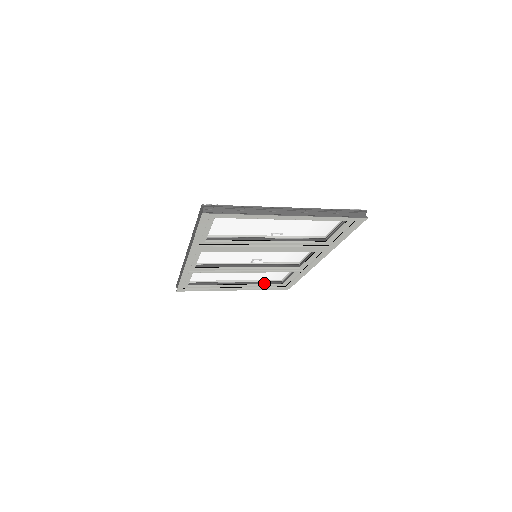
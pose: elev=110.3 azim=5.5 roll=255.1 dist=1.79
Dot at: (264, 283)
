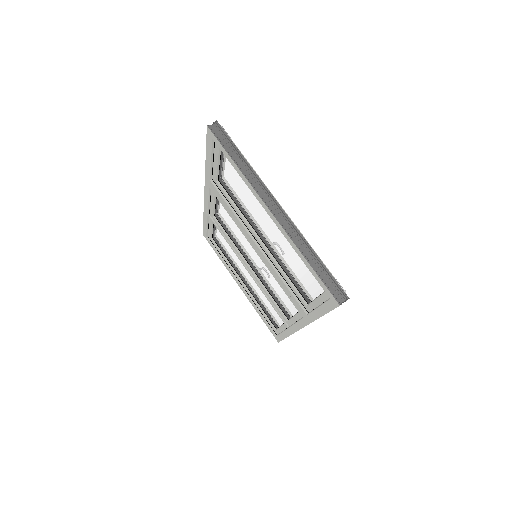
Dot at: (264, 309)
